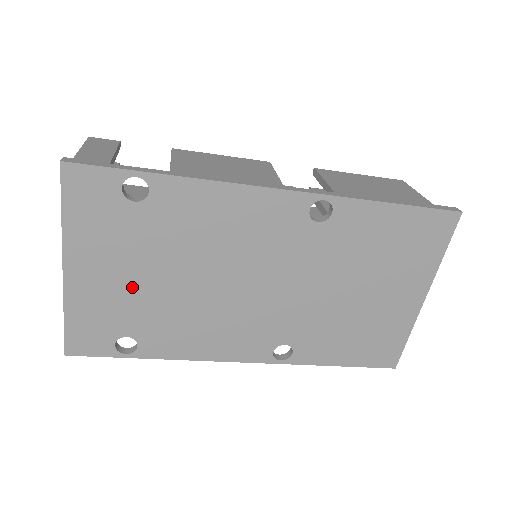
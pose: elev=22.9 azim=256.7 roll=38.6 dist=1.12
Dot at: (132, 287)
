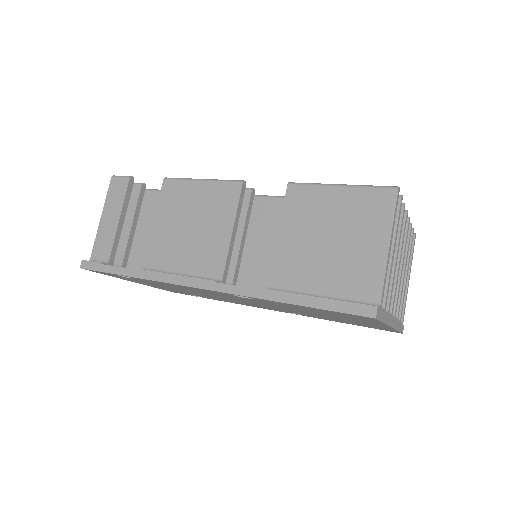
Dot at: (172, 289)
